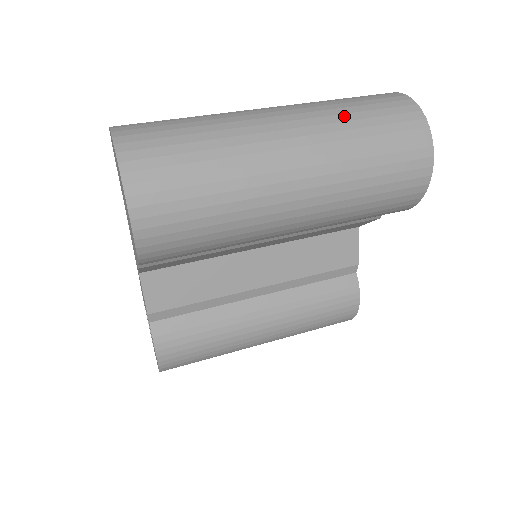
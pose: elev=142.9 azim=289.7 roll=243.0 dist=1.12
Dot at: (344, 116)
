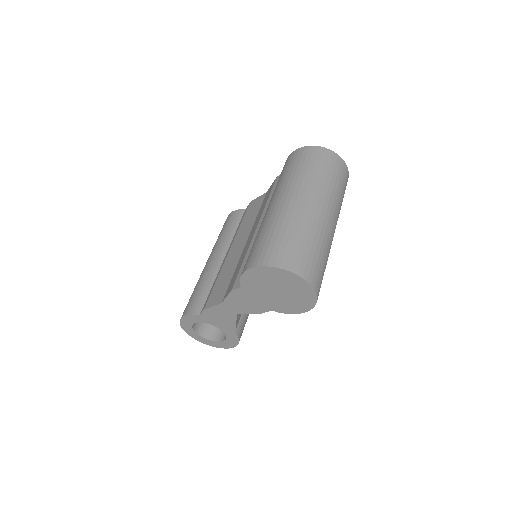
Dot at: (331, 185)
